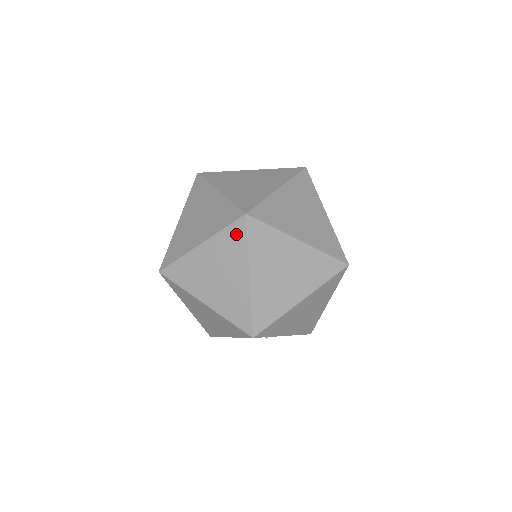
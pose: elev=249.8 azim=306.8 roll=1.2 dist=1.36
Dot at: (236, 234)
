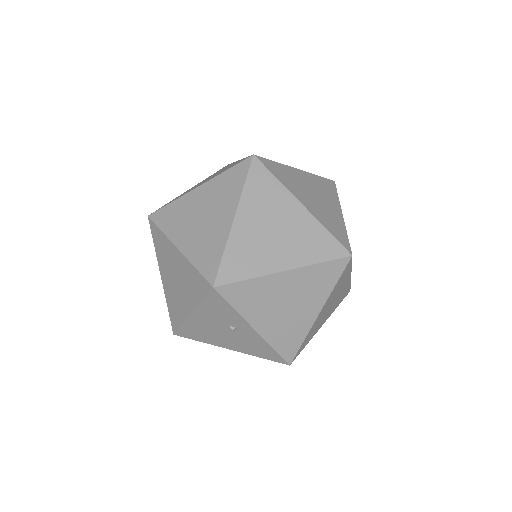
Dot at: (237, 174)
